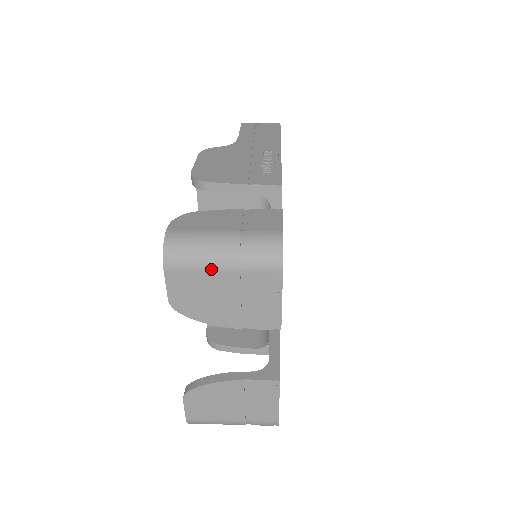
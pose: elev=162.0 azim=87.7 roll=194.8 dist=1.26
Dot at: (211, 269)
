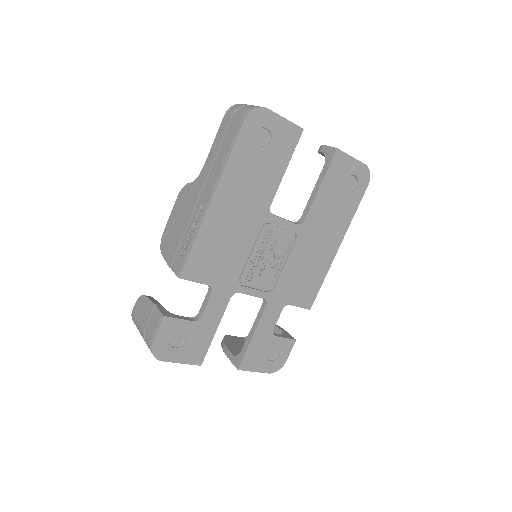
Dot at: occluded
